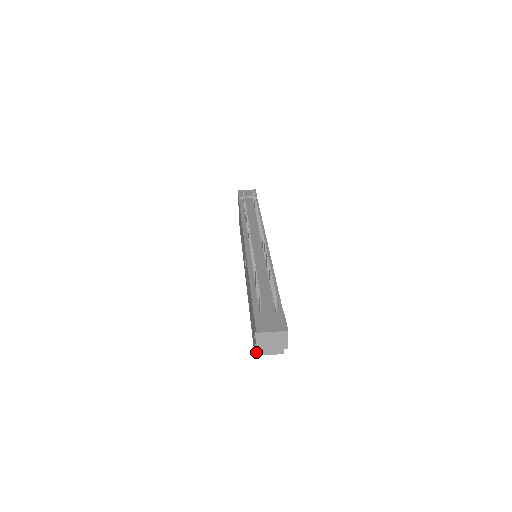
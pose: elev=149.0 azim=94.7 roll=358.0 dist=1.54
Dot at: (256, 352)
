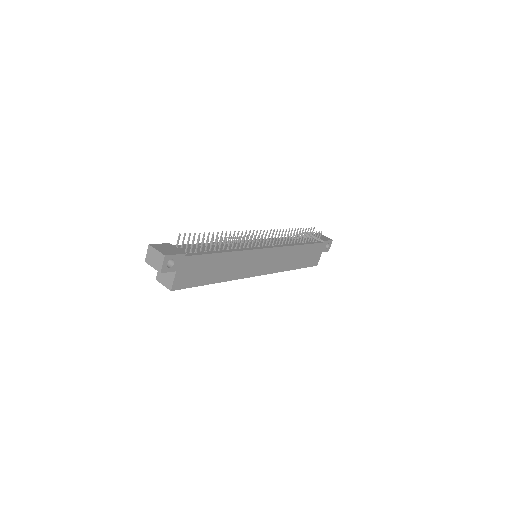
Dot at: (157, 277)
